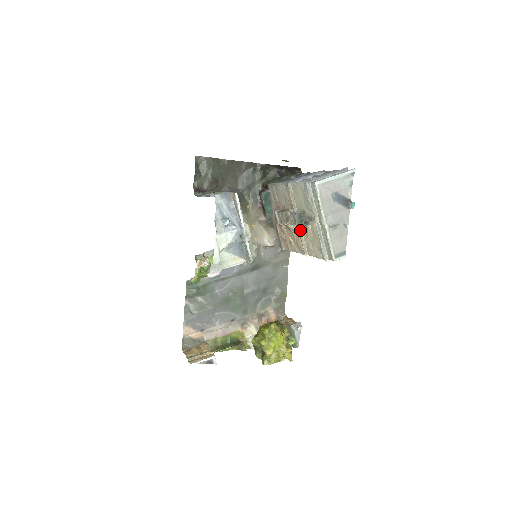
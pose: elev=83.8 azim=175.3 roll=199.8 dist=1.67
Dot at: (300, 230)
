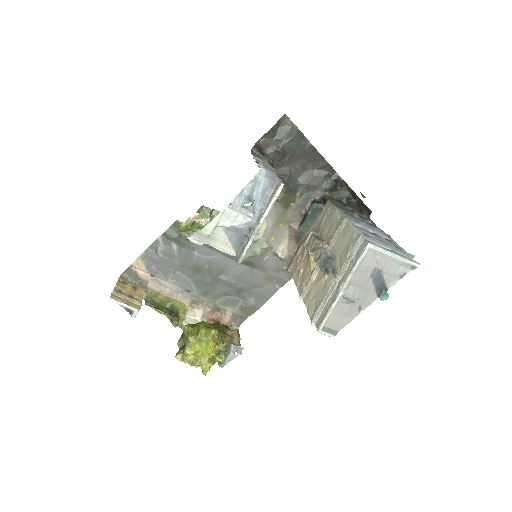
Dot at: (316, 271)
